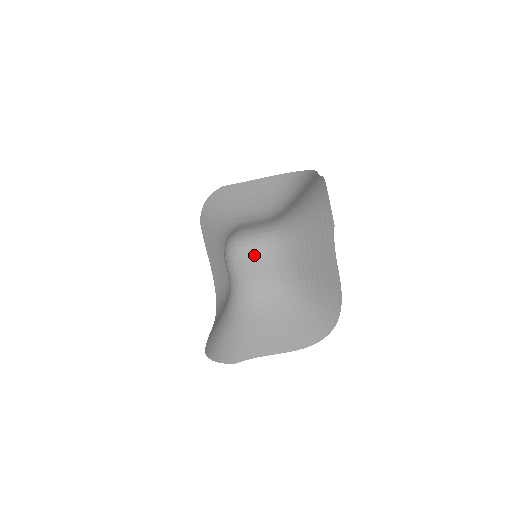
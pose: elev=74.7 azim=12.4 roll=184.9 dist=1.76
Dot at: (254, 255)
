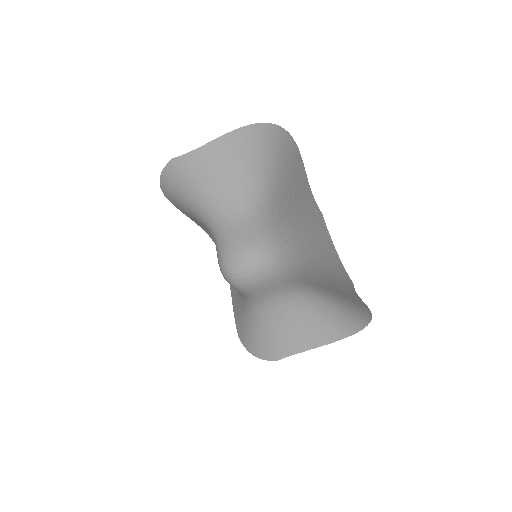
Dot at: (259, 282)
